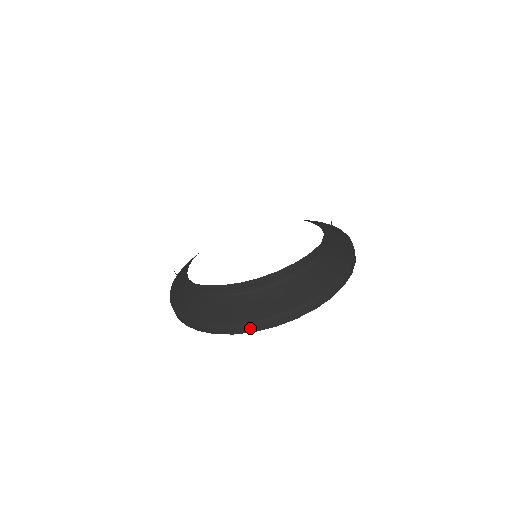
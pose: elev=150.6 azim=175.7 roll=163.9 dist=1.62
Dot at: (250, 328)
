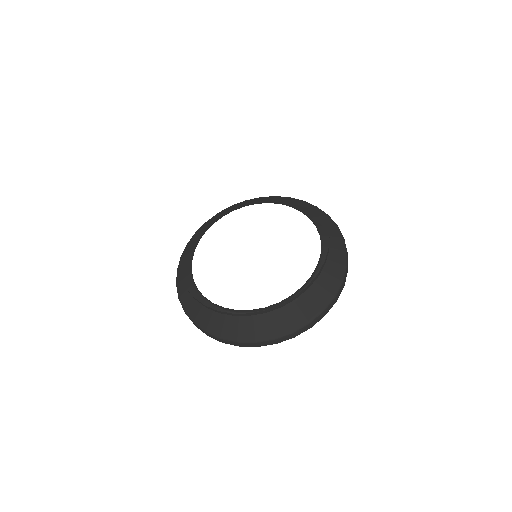
Dot at: (292, 336)
